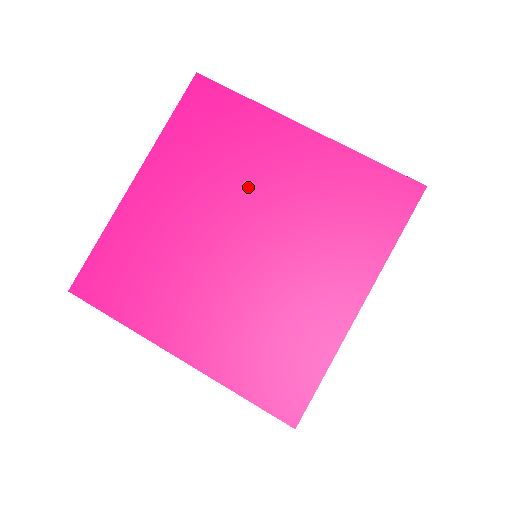
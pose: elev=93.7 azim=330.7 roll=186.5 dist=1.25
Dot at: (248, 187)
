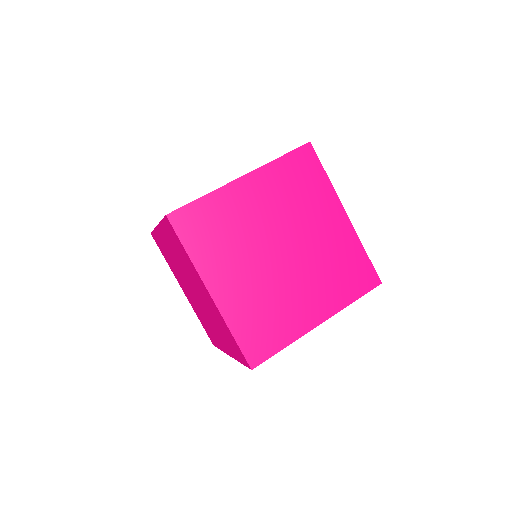
Dot at: occluded
